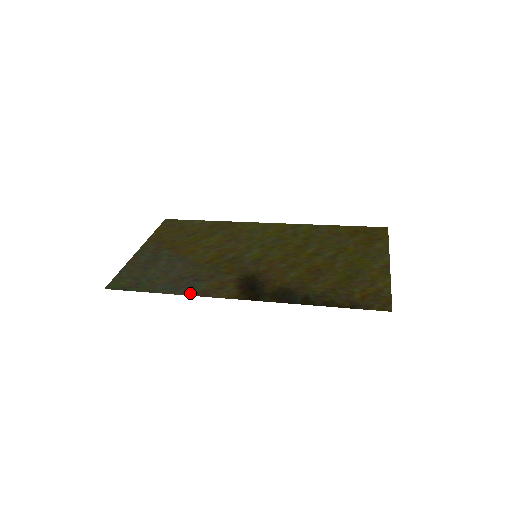
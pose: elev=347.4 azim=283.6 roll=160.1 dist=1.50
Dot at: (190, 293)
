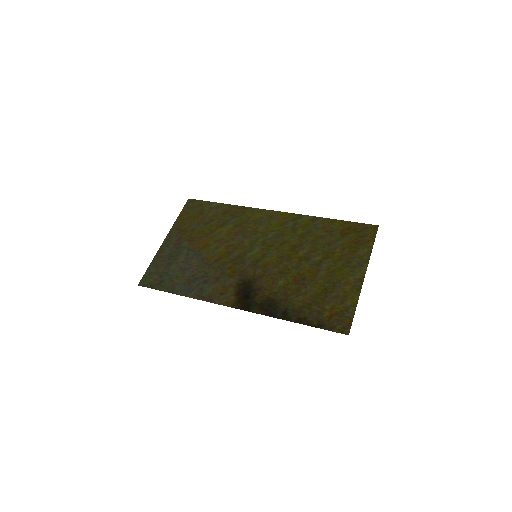
Dot at: (199, 297)
